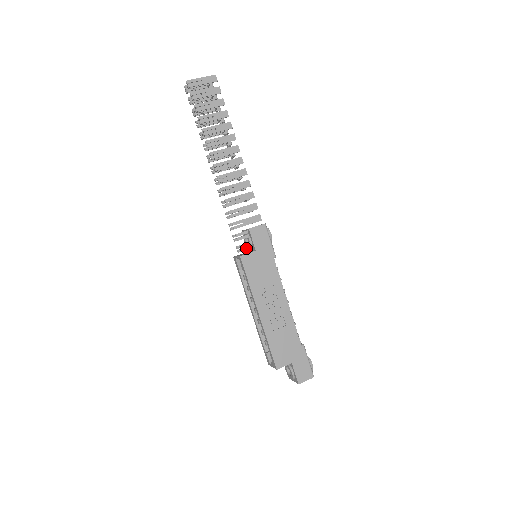
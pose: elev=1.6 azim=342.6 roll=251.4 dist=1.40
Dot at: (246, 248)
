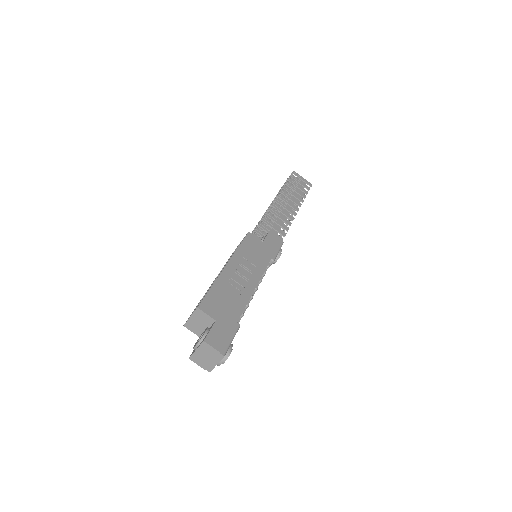
Dot at: occluded
